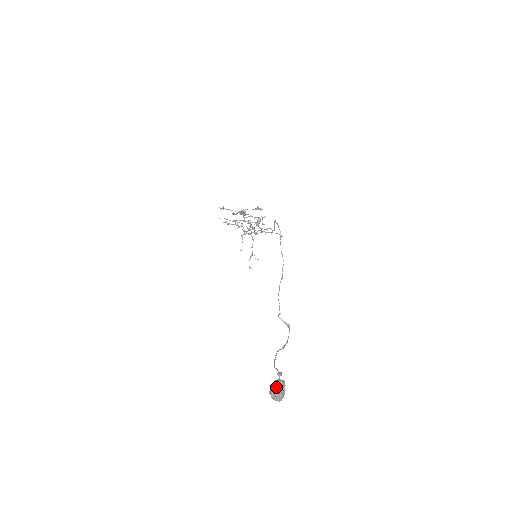
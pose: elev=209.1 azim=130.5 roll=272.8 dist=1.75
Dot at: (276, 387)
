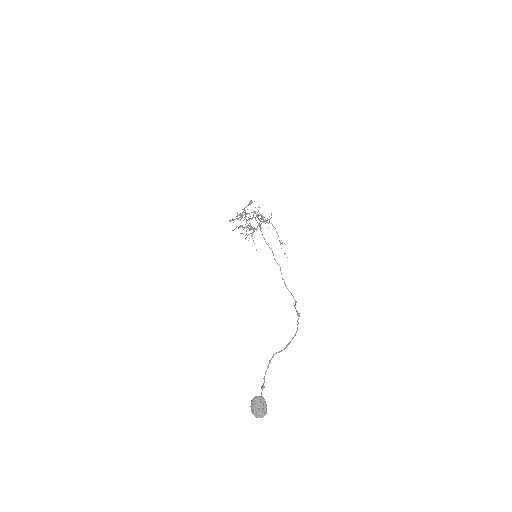
Dot at: (252, 406)
